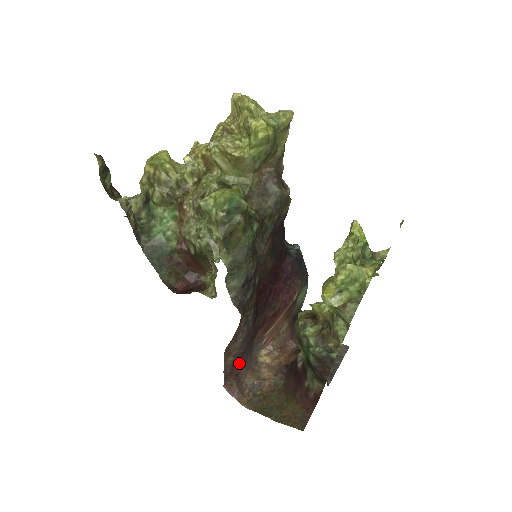
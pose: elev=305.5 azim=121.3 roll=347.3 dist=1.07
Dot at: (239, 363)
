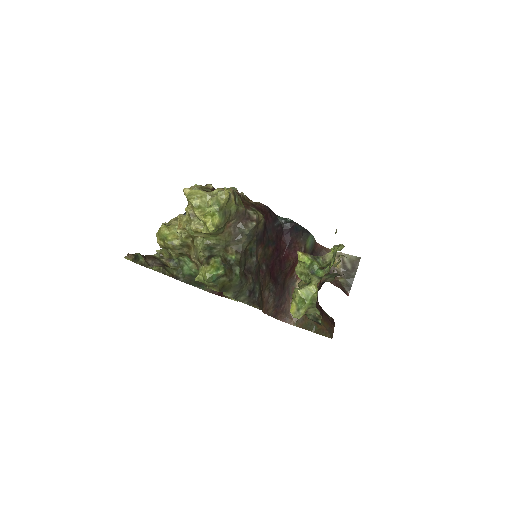
Dot at: (280, 305)
